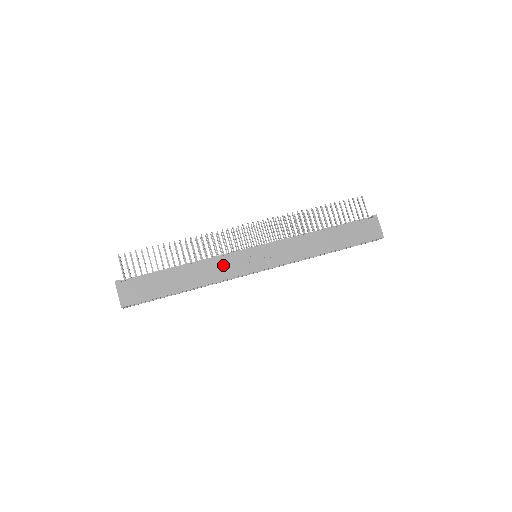
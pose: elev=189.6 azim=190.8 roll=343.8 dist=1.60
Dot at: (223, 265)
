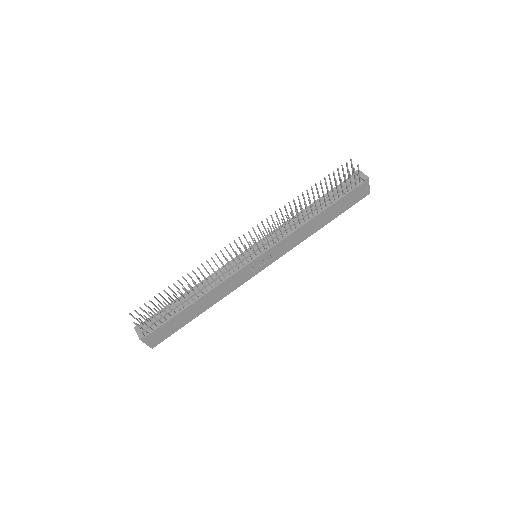
Dot at: (231, 283)
